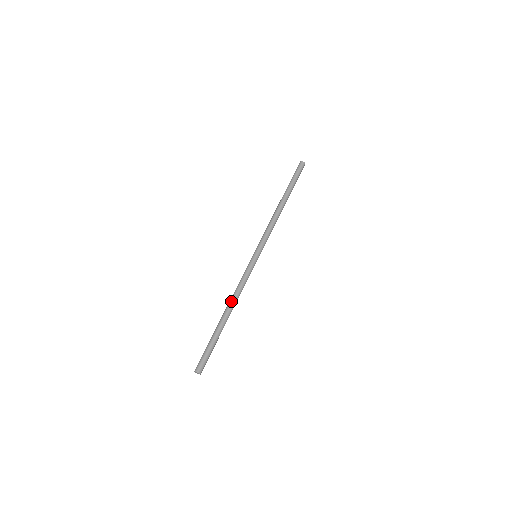
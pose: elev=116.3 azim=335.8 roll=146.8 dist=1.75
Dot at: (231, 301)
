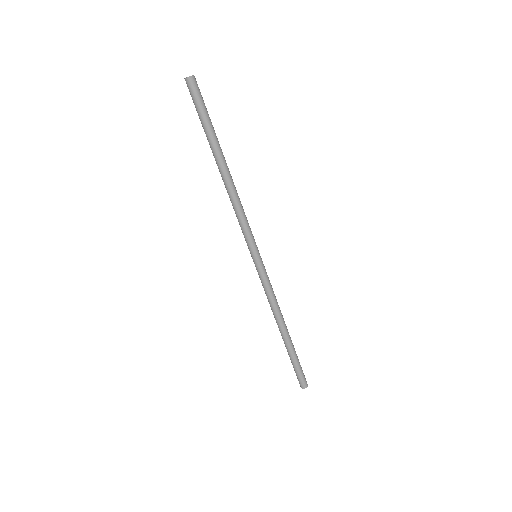
Dot at: (279, 319)
